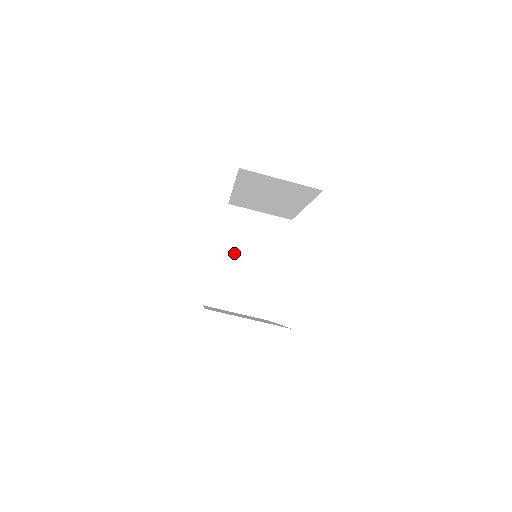
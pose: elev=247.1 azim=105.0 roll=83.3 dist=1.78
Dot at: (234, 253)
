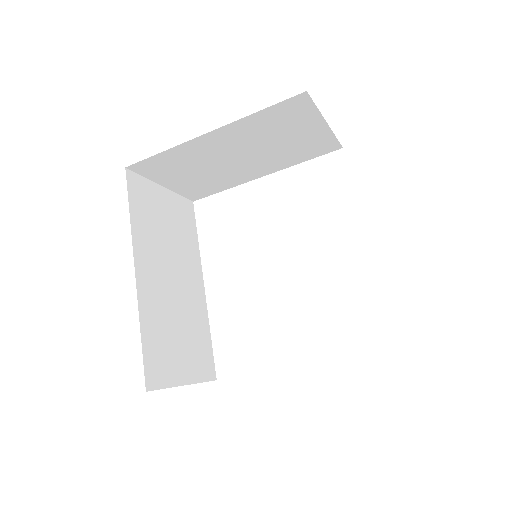
Dot at: (233, 143)
